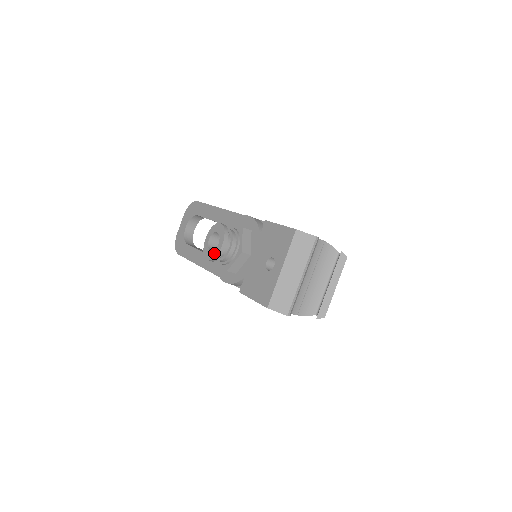
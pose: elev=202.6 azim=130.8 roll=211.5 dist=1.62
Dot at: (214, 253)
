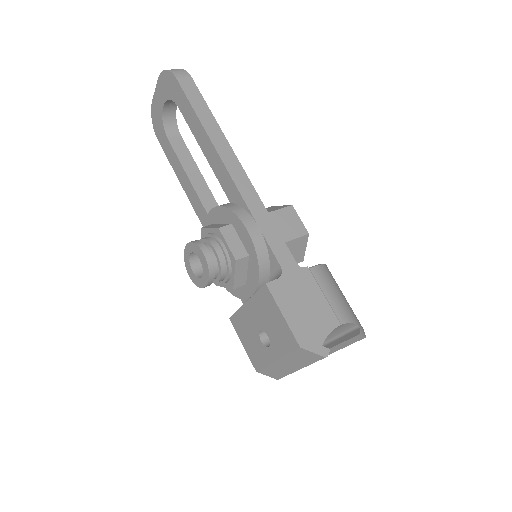
Dot at: (197, 281)
